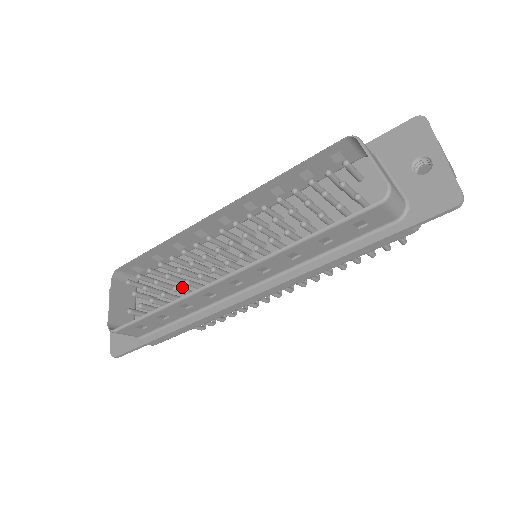
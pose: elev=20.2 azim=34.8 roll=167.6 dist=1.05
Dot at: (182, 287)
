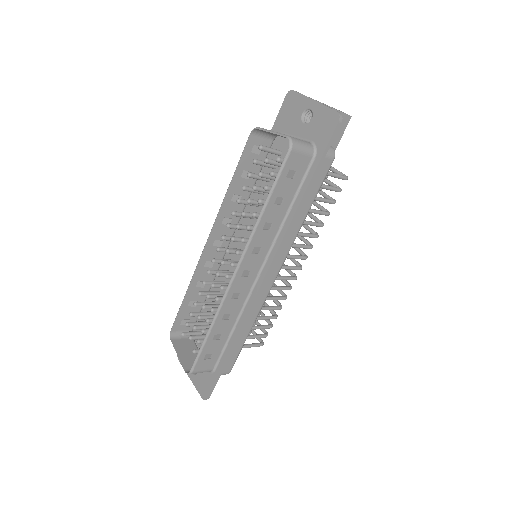
Dot at: occluded
